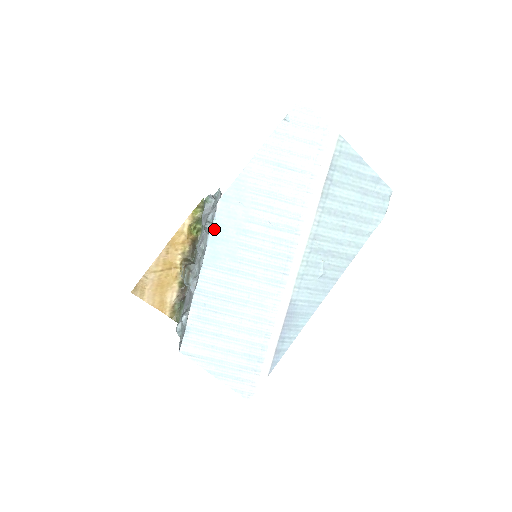
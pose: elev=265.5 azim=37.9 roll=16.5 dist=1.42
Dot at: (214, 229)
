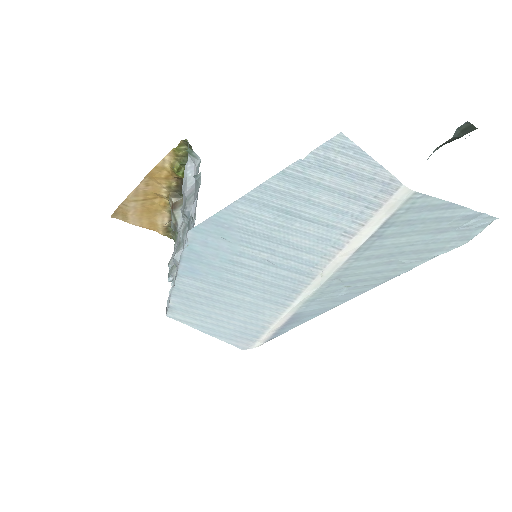
Dot at: (187, 252)
